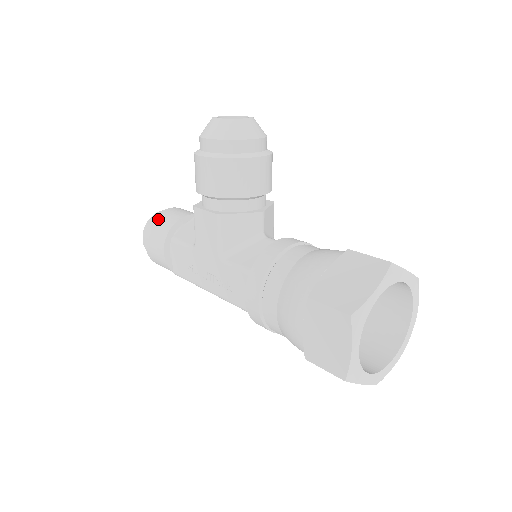
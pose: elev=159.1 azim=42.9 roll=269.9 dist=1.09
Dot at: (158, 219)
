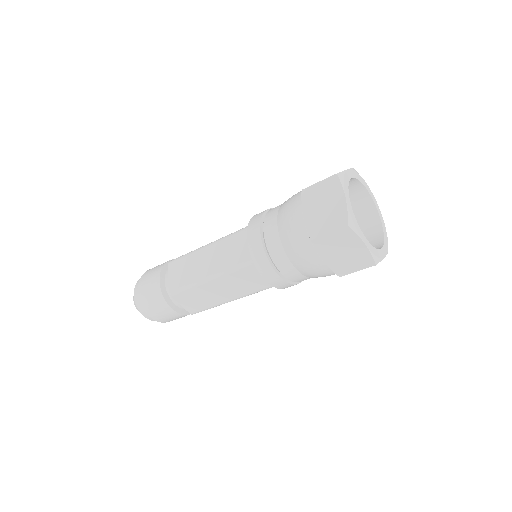
Dot at: occluded
